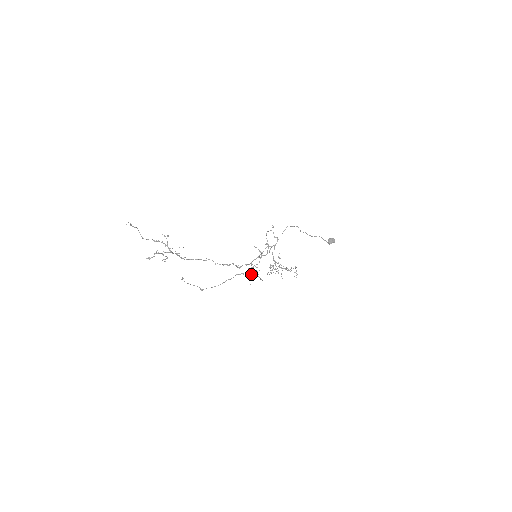
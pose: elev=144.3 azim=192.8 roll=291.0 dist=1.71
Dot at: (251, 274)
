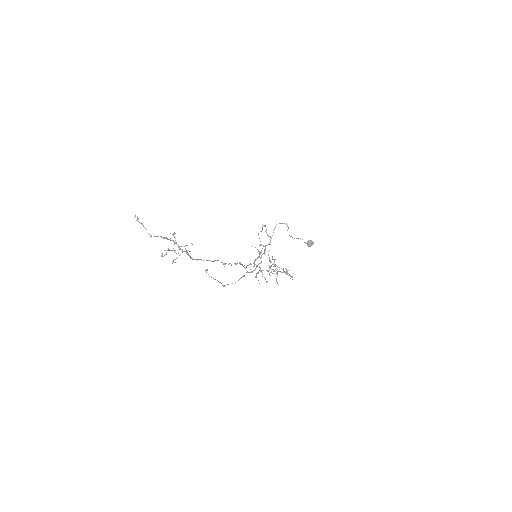
Dot at: (256, 275)
